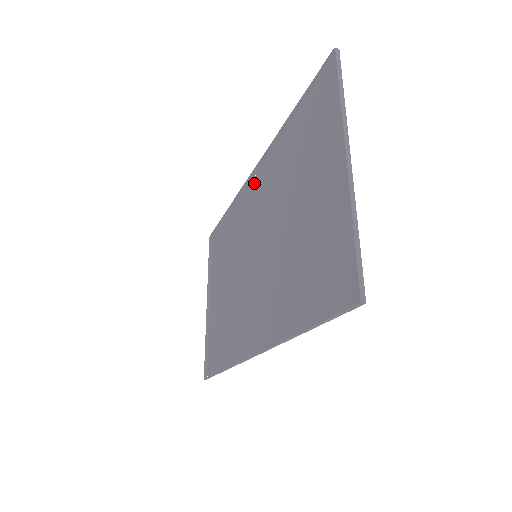
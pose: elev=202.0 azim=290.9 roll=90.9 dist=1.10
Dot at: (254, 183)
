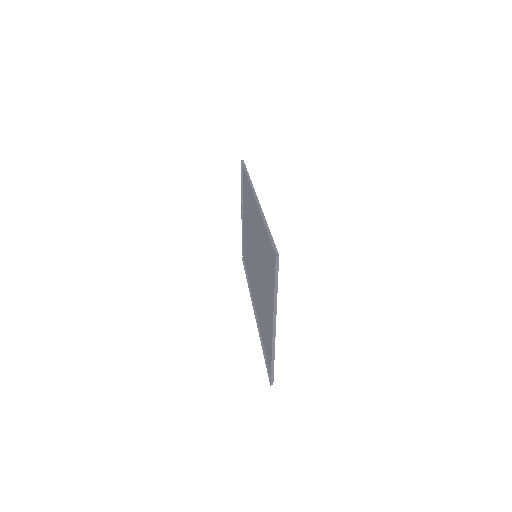
Dot at: (256, 204)
